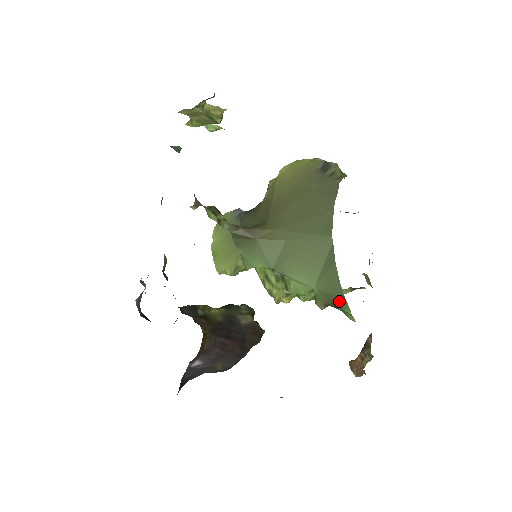
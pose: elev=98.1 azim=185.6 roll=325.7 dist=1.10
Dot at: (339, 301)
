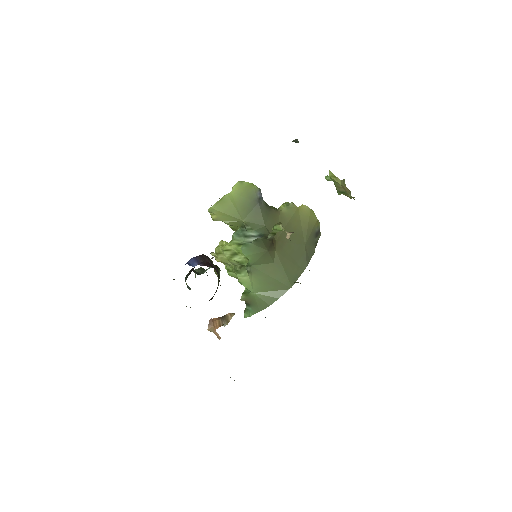
Dot at: (255, 308)
